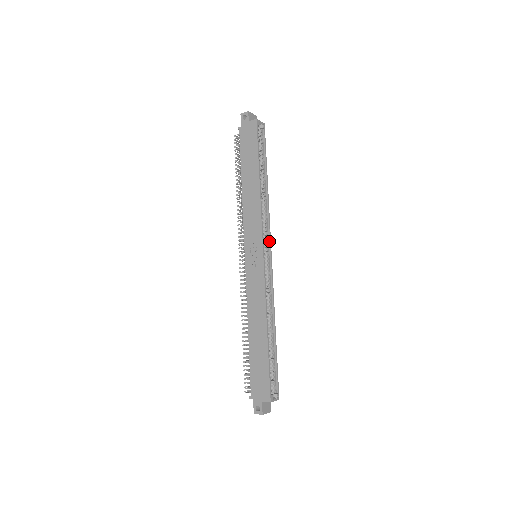
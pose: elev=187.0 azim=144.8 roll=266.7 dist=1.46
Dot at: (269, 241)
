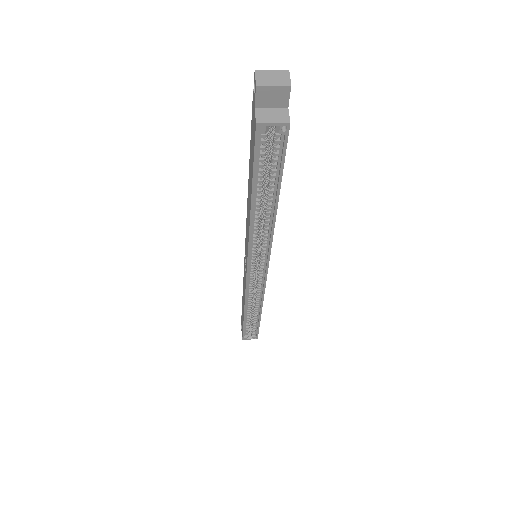
Dot at: (266, 262)
